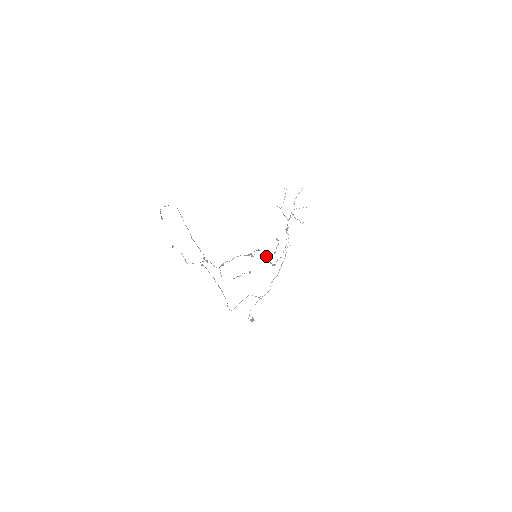
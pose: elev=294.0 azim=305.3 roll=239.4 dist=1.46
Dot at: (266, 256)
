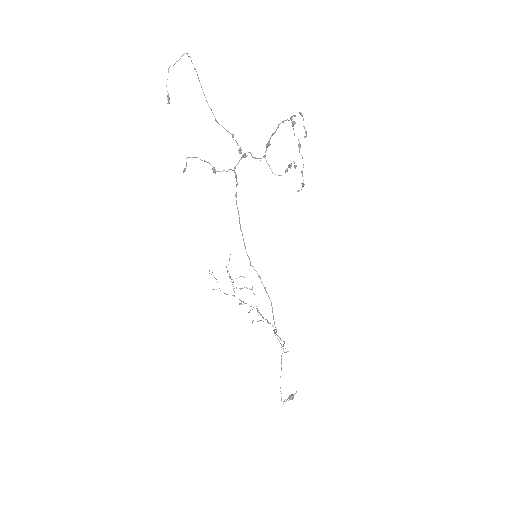
Dot at: (299, 145)
